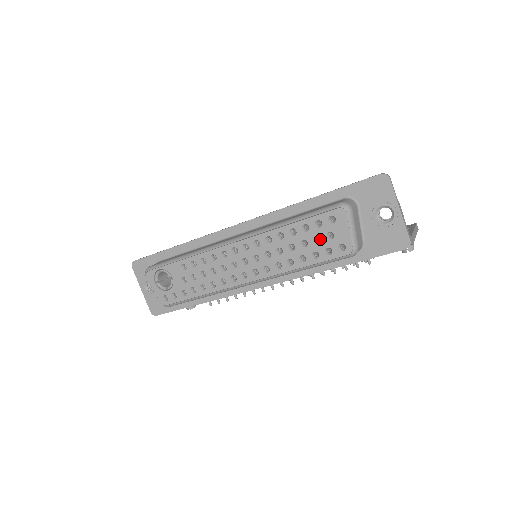
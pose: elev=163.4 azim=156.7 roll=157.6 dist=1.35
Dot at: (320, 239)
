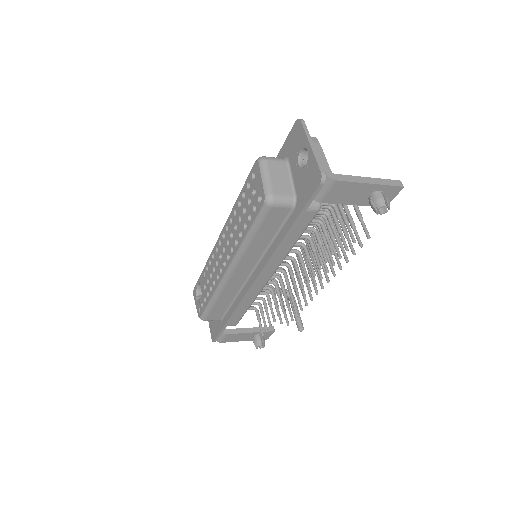
Dot at: (251, 200)
